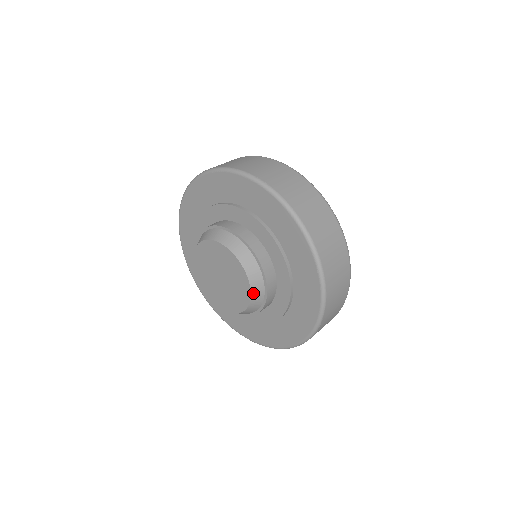
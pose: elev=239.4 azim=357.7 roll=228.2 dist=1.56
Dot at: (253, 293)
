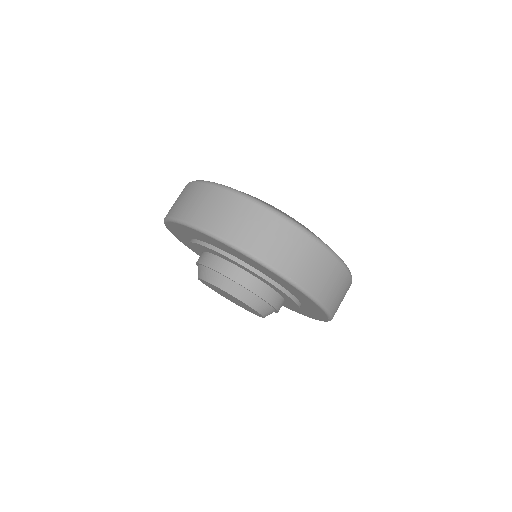
Dot at: (238, 296)
